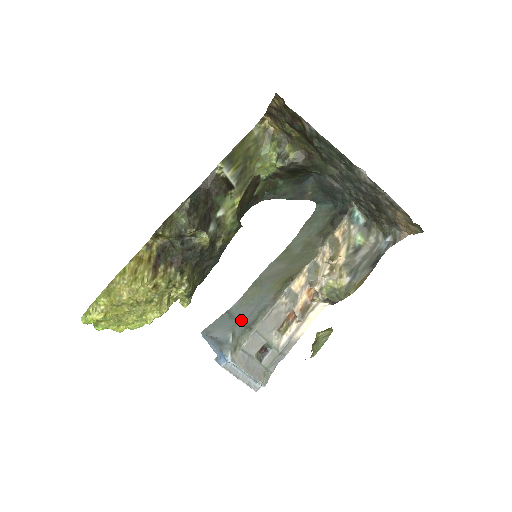
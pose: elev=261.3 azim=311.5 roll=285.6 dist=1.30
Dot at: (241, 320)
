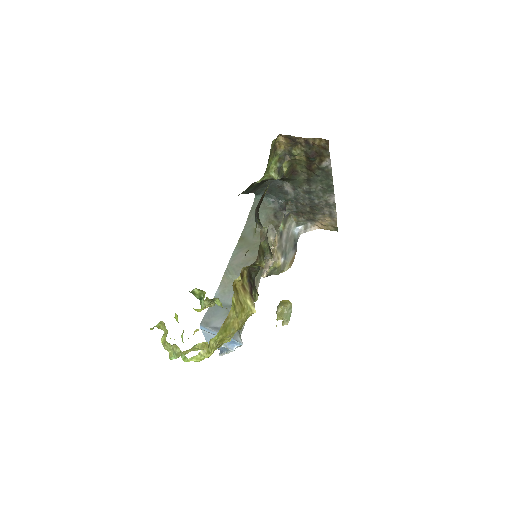
Dot at: occluded
